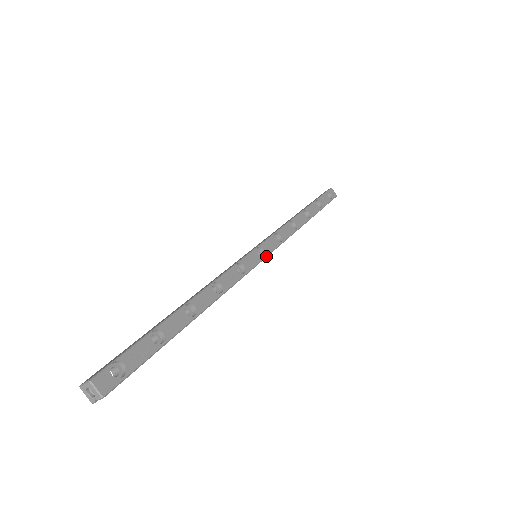
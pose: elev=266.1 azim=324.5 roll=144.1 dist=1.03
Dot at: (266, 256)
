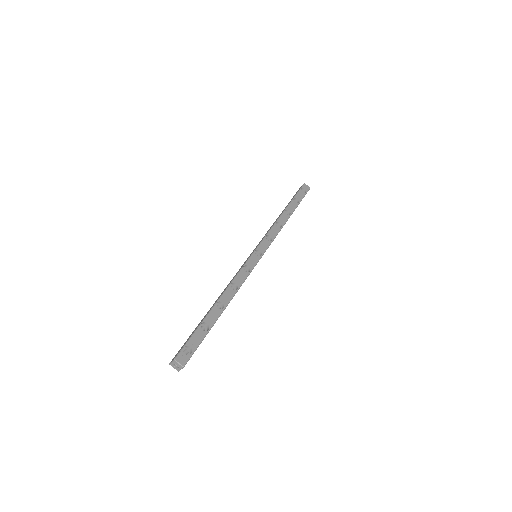
Dot at: (263, 254)
